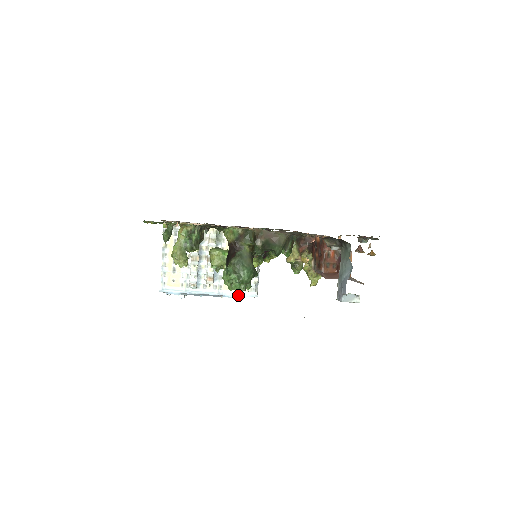
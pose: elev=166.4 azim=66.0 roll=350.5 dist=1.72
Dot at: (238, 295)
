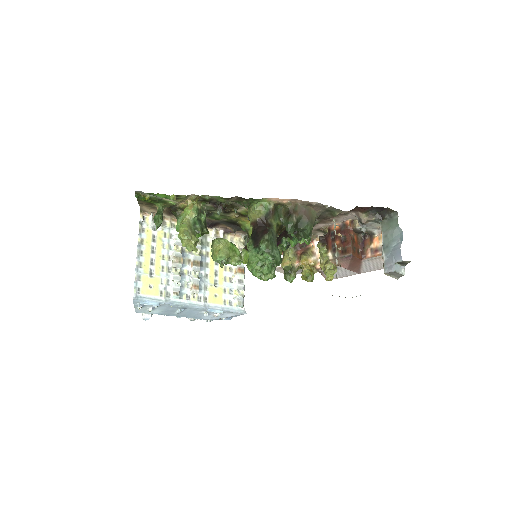
Dot at: (226, 309)
